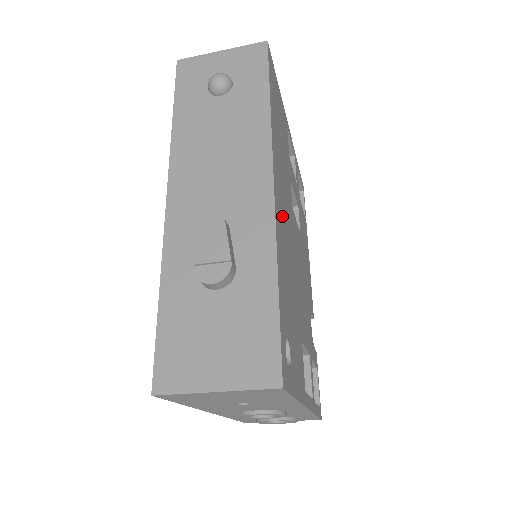
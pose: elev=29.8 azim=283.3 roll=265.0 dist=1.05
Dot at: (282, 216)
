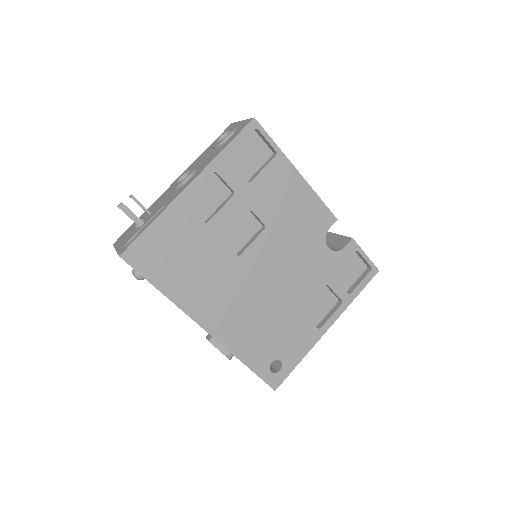
Dot at: (228, 317)
